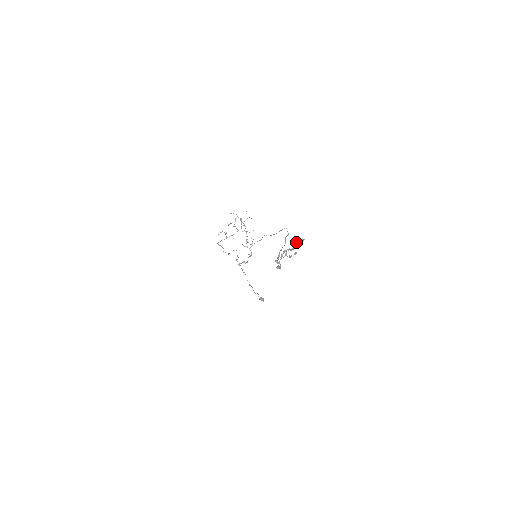
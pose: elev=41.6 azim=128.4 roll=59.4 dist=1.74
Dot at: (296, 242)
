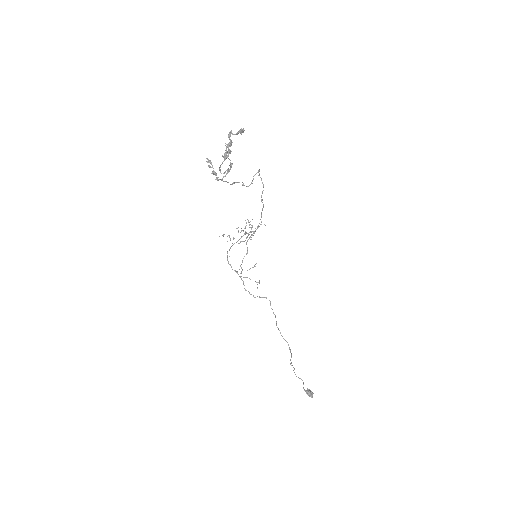
Dot at: (231, 131)
